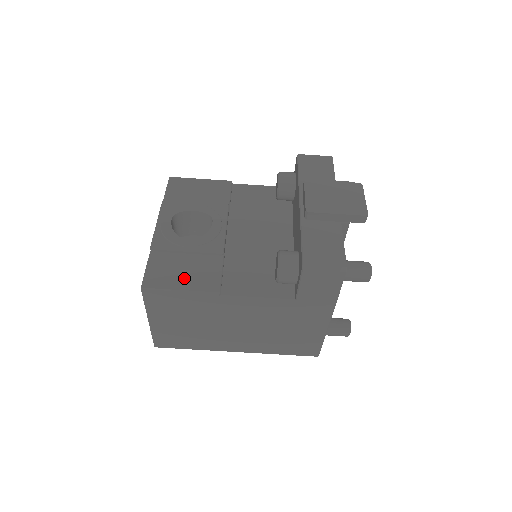
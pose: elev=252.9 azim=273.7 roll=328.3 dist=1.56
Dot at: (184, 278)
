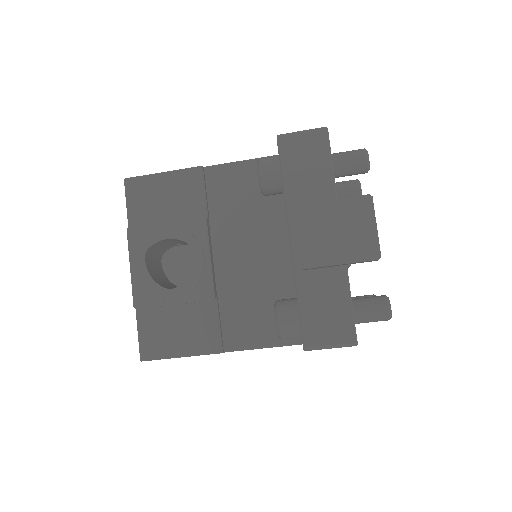
Dot at: (180, 340)
